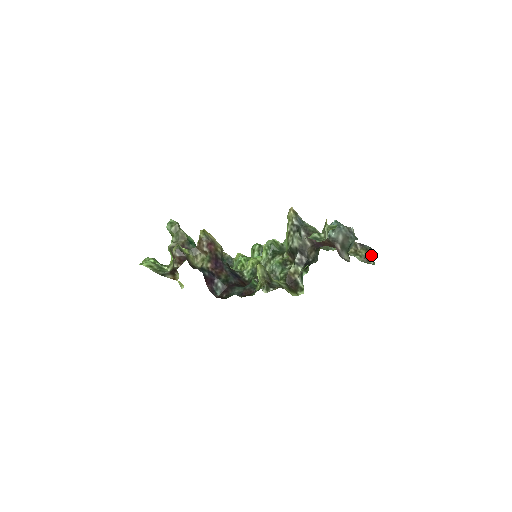
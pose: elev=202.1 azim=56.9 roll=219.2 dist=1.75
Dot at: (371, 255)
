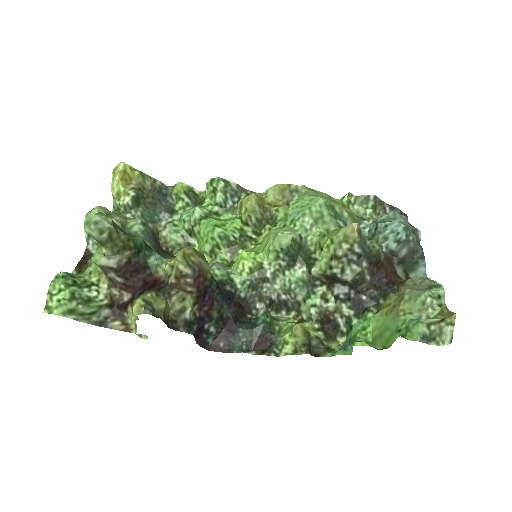
Dot at: occluded
